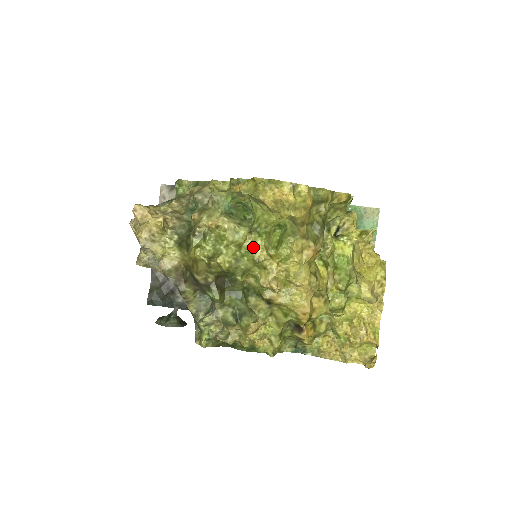
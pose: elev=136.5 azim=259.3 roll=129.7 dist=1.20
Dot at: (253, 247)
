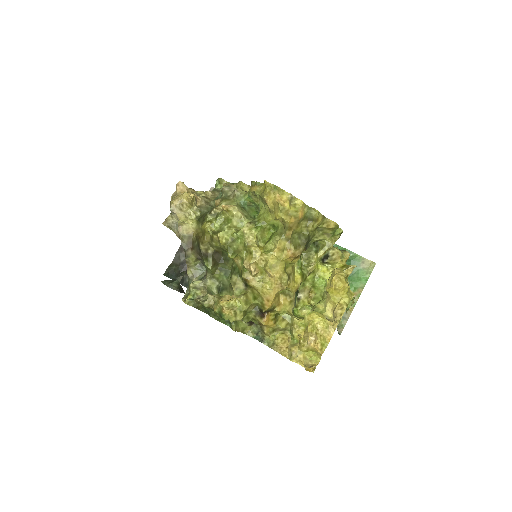
Dot at: (247, 233)
